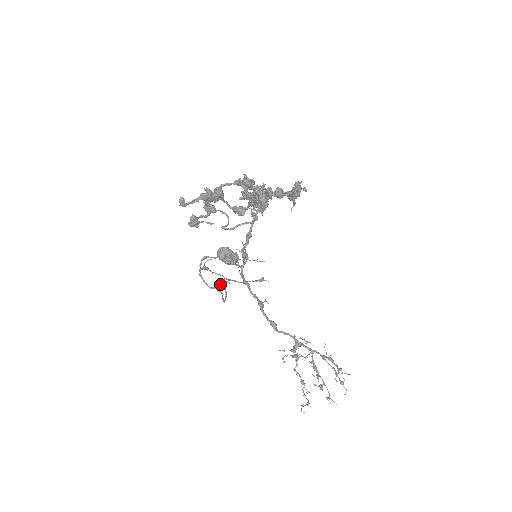
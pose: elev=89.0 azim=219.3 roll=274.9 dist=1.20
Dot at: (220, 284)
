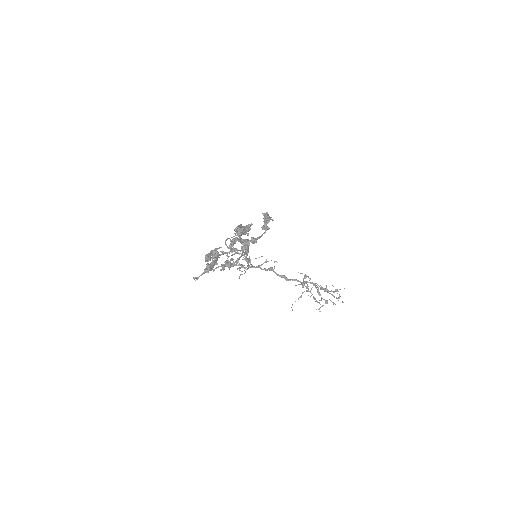
Dot at: (239, 276)
